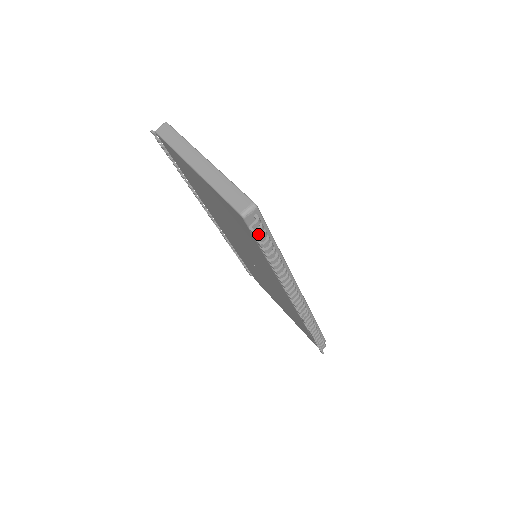
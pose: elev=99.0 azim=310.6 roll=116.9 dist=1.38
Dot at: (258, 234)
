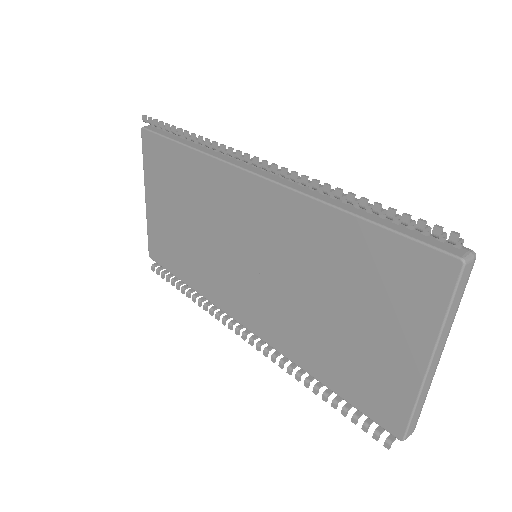
Dot at: occluded
